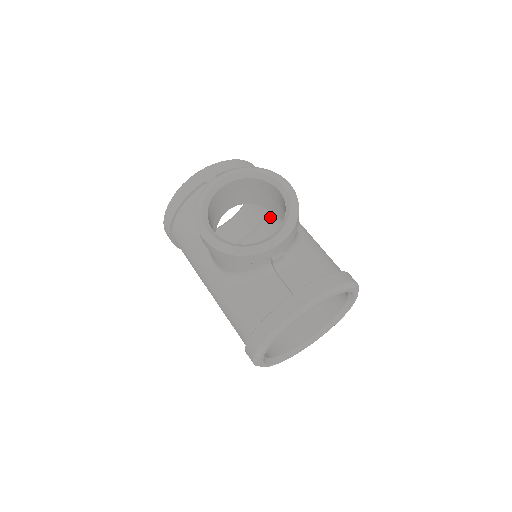
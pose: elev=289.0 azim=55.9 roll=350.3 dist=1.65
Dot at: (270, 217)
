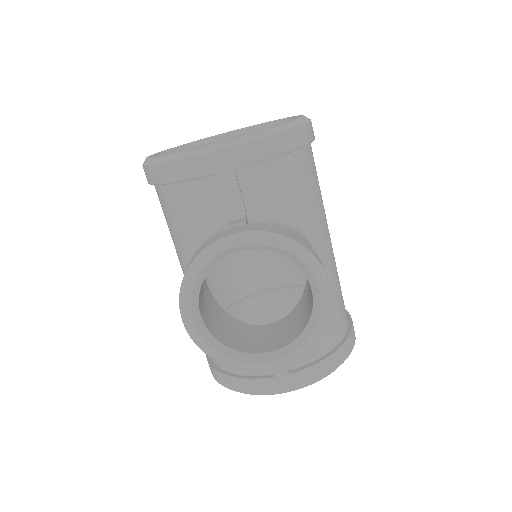
Dot at: occluded
